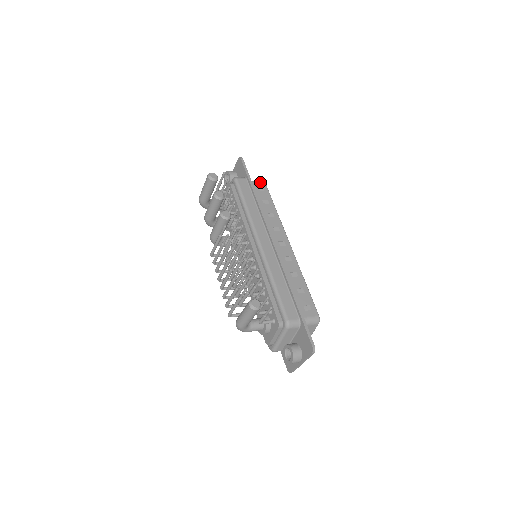
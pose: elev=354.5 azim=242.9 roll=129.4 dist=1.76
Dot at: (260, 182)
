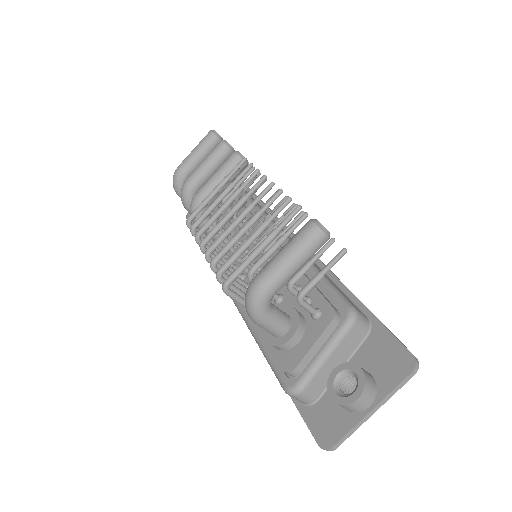
Dot at: occluded
